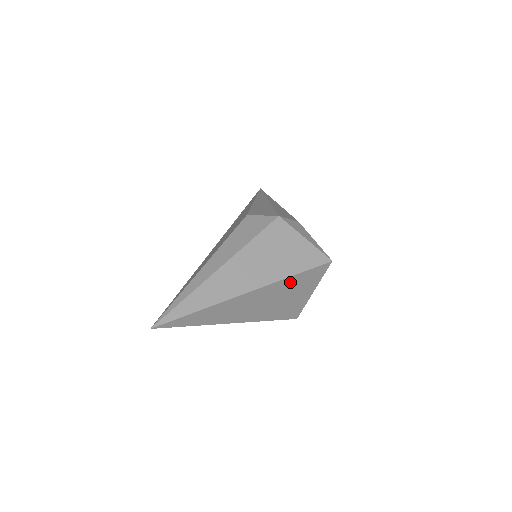
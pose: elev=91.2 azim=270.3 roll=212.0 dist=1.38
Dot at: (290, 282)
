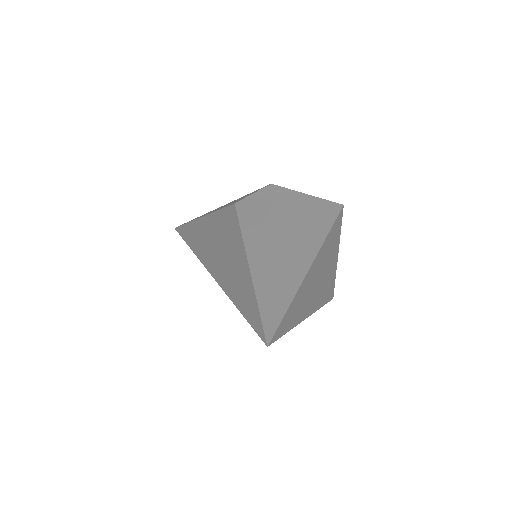
Dot at: (329, 240)
